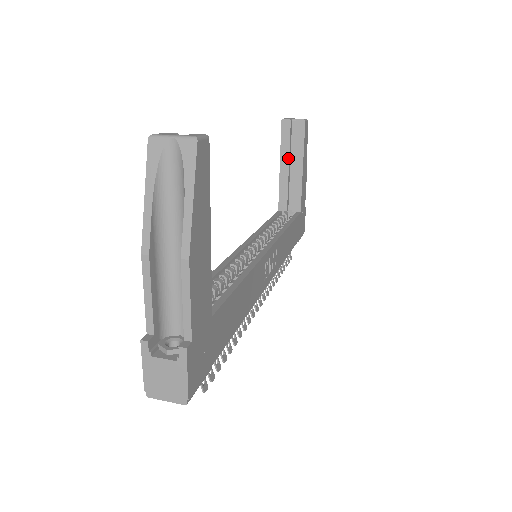
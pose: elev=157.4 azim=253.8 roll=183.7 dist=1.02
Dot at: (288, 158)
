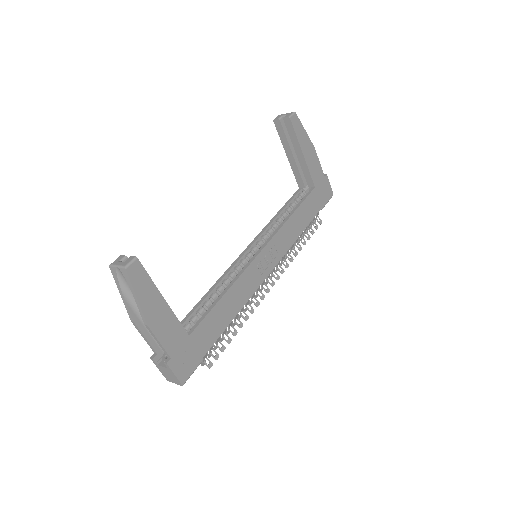
Dot at: (290, 148)
